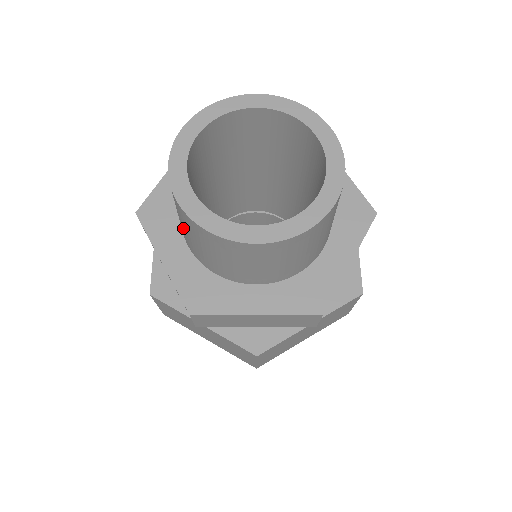
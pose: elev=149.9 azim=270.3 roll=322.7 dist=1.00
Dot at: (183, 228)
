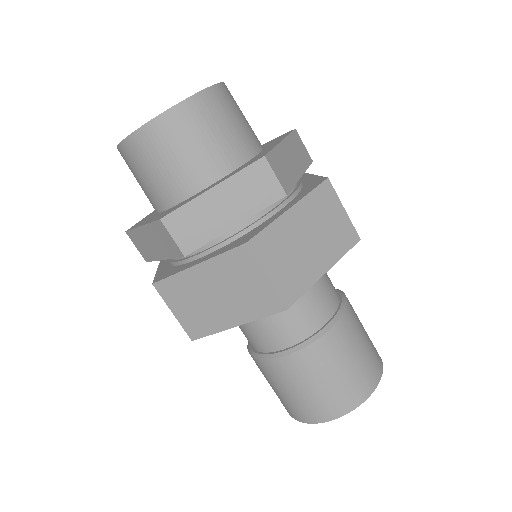
Dot at: occluded
